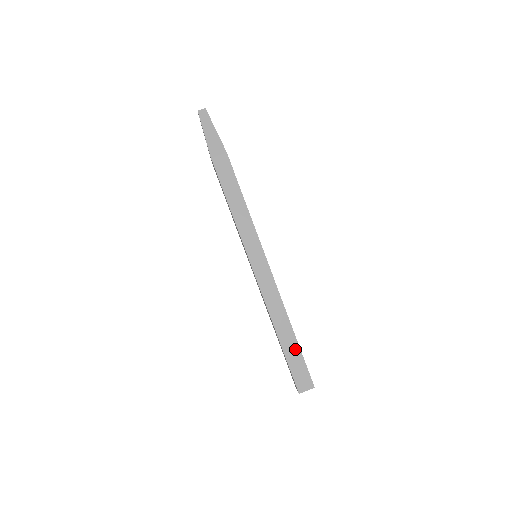
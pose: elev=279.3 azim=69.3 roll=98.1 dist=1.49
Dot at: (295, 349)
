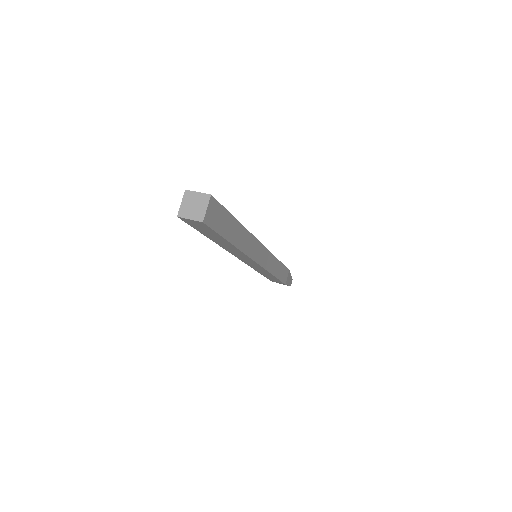
Dot at: occluded
